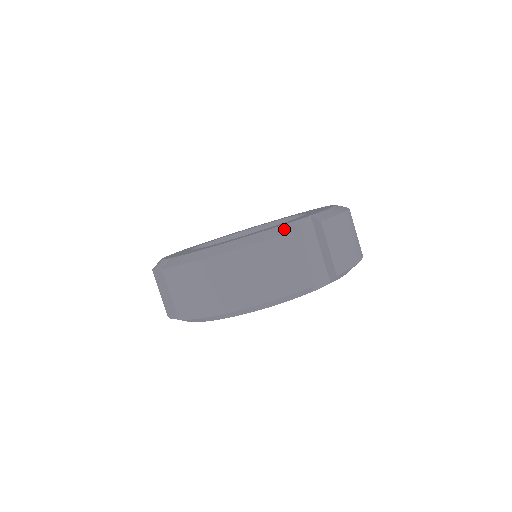
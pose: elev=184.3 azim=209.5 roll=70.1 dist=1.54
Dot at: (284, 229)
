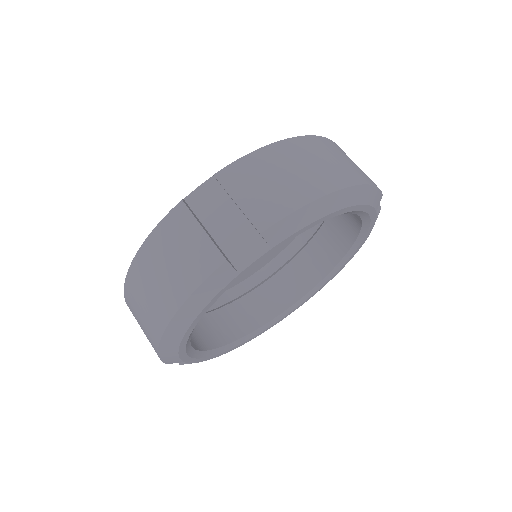
Dot at: occluded
